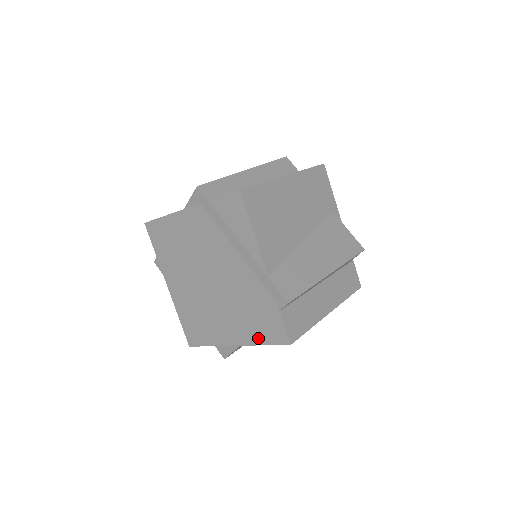
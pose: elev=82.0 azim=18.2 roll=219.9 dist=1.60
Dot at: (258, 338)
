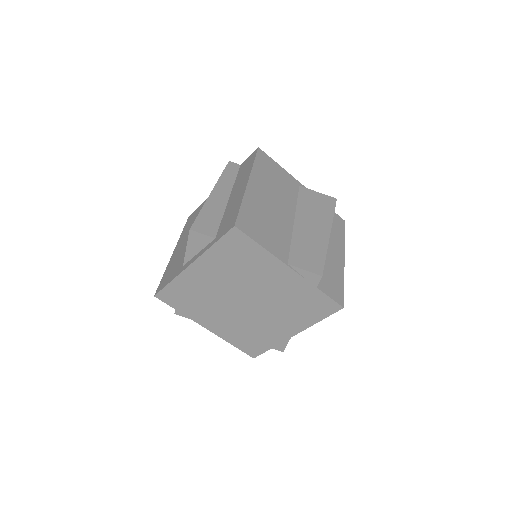
Dot at: (234, 341)
